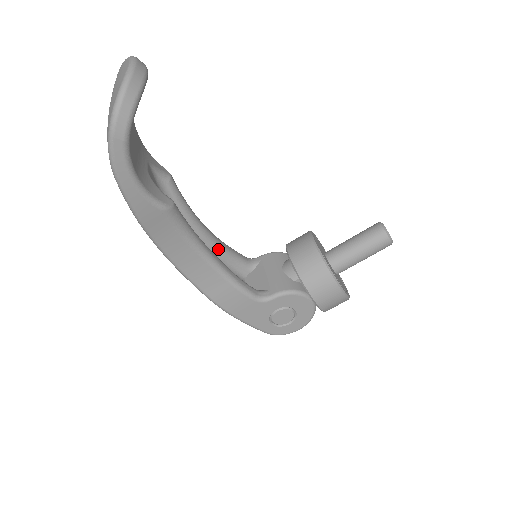
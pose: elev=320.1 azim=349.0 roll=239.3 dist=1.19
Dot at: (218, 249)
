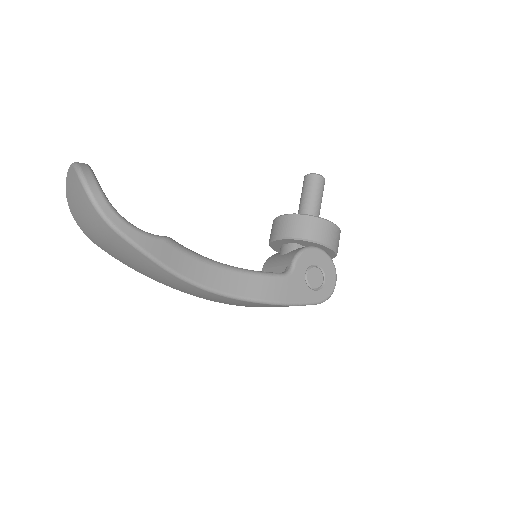
Dot at: occluded
